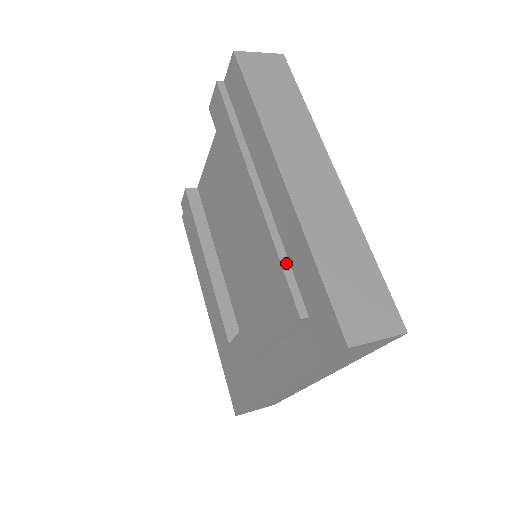
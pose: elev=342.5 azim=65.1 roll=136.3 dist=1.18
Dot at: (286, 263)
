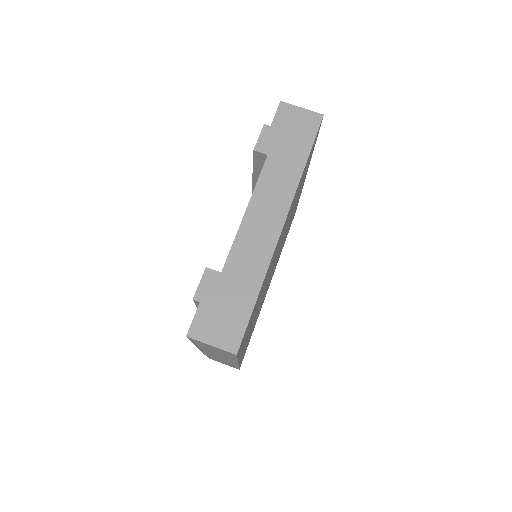
Dot at: occluded
